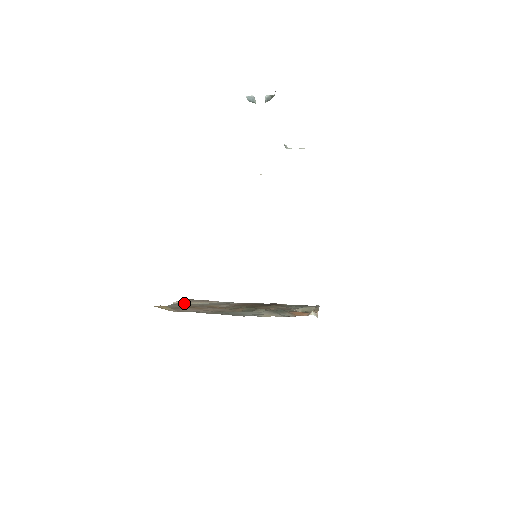
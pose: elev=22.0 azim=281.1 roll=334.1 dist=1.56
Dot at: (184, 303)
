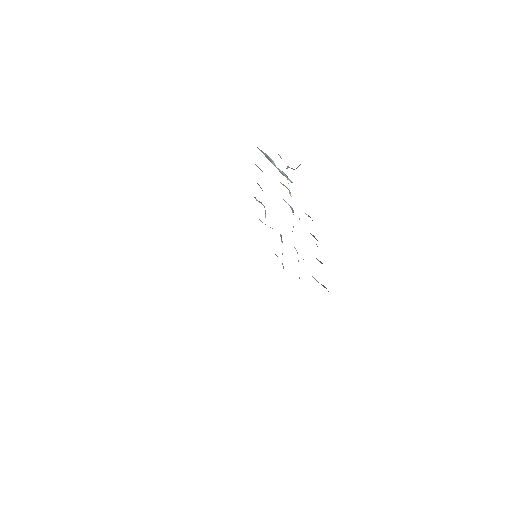
Dot at: occluded
